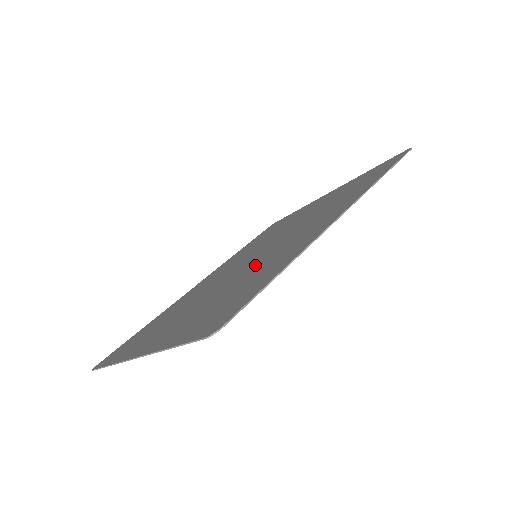
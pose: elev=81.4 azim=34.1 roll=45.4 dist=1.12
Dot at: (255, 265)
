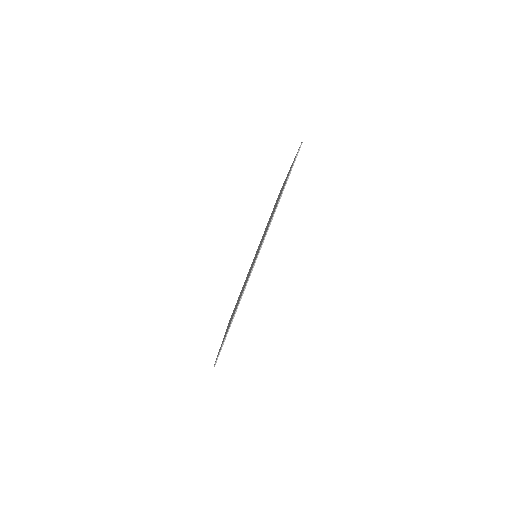
Dot at: occluded
